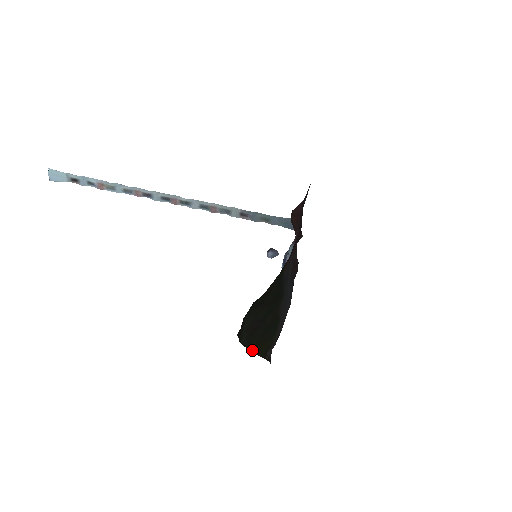
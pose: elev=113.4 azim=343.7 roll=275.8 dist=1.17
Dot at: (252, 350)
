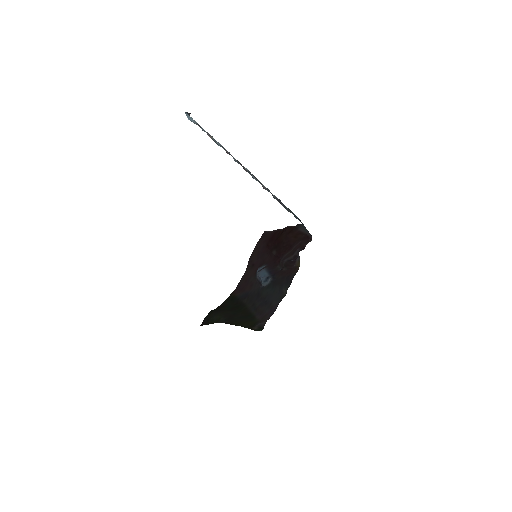
Dot at: (235, 325)
